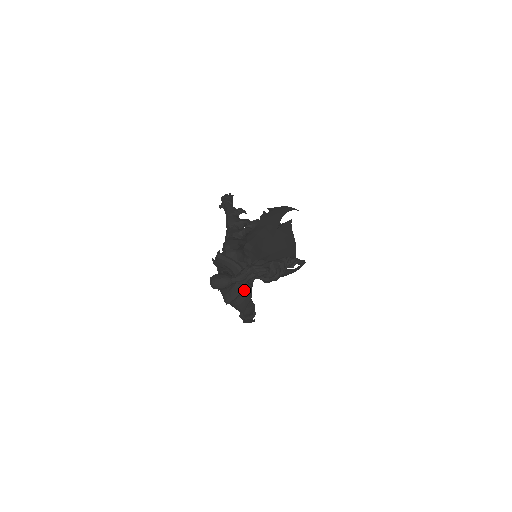
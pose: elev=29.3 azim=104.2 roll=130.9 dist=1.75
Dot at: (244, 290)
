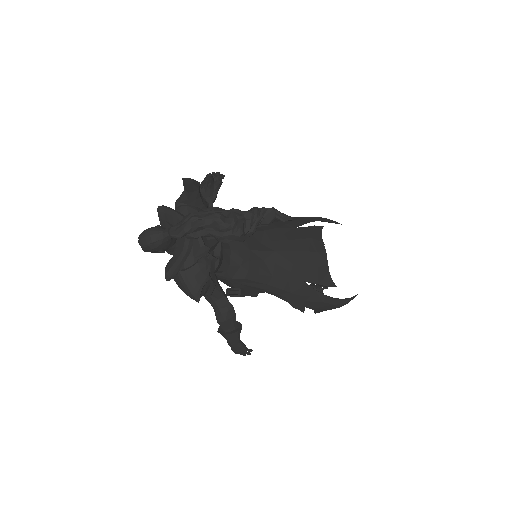
Dot at: (197, 262)
